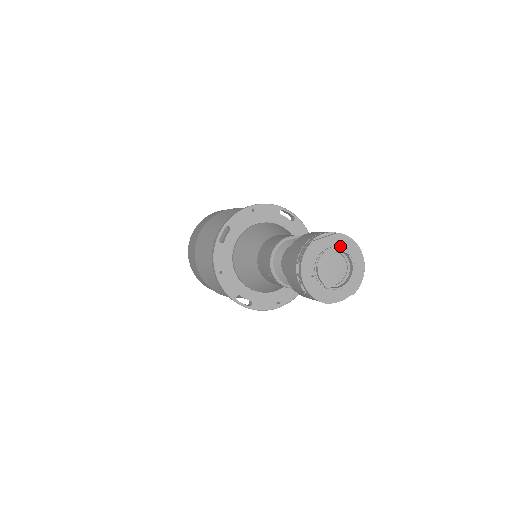
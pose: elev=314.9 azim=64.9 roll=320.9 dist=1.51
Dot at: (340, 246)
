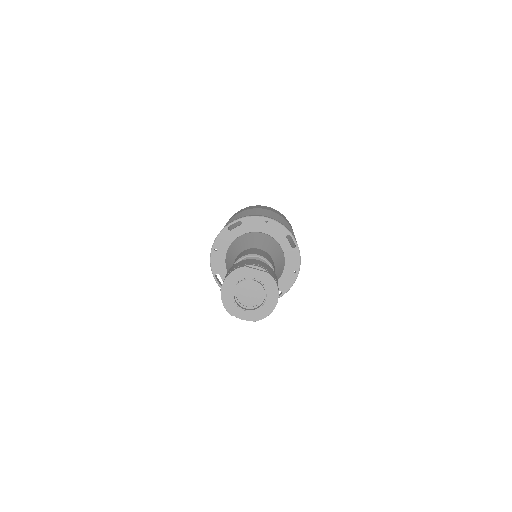
Dot at: (264, 283)
